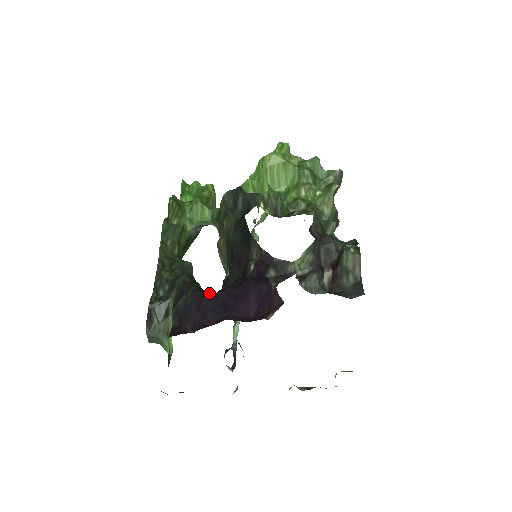
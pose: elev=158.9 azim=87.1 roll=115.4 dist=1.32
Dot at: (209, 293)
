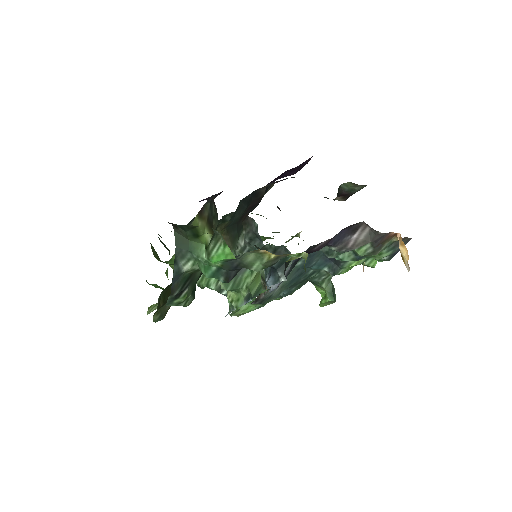
Dot at: occluded
